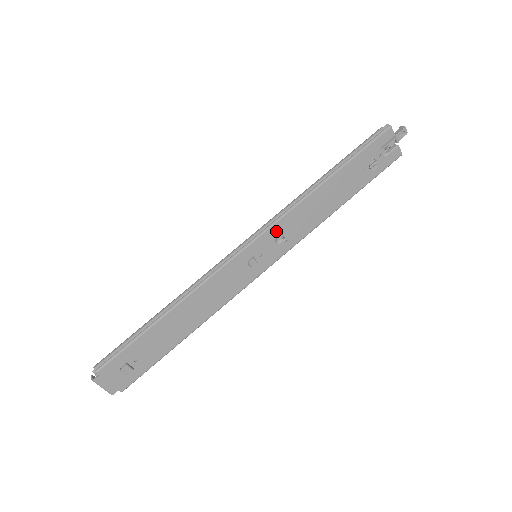
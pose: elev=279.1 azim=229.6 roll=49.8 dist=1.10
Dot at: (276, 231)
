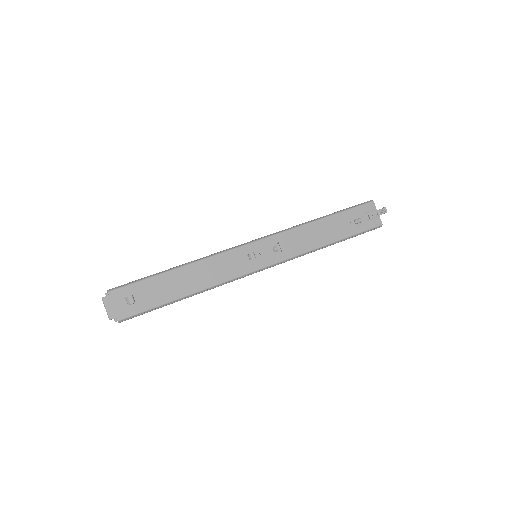
Dot at: (275, 241)
